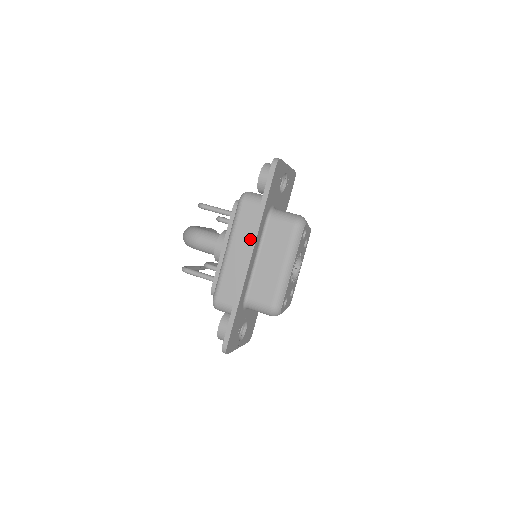
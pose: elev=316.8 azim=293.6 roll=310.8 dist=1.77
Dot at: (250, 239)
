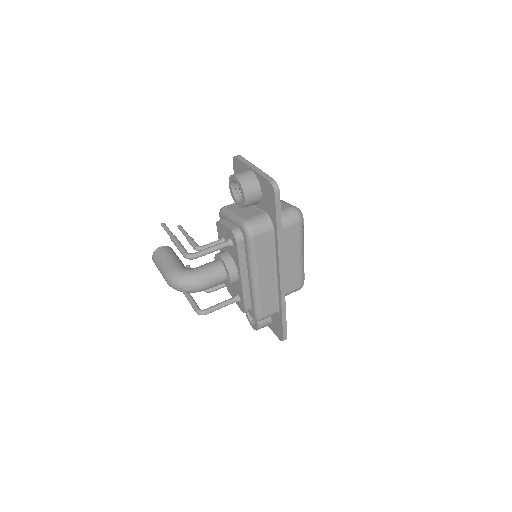
Dot at: (273, 260)
